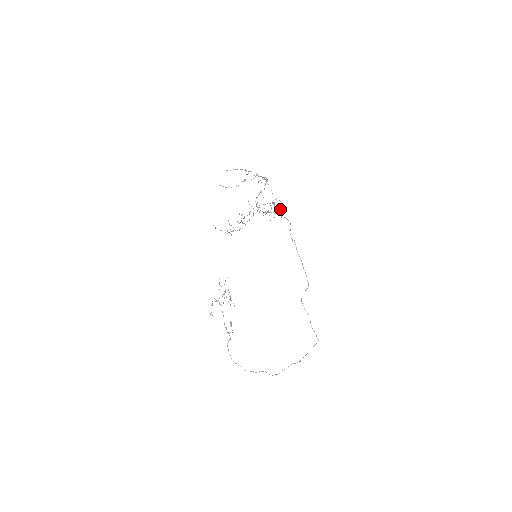
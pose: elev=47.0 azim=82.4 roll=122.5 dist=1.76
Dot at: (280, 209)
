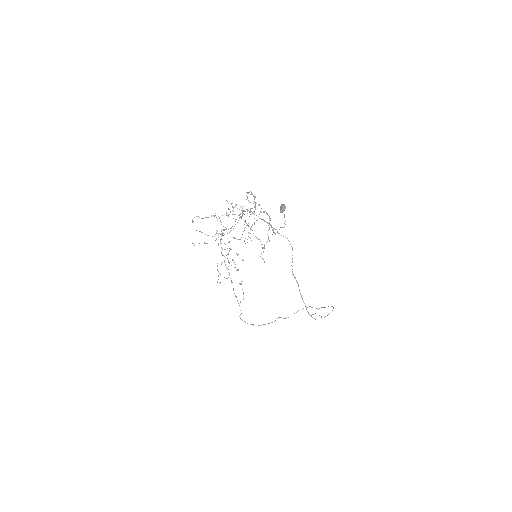
Dot at: (281, 206)
